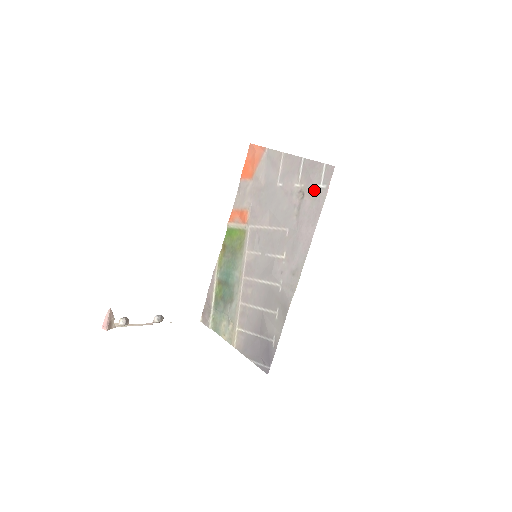
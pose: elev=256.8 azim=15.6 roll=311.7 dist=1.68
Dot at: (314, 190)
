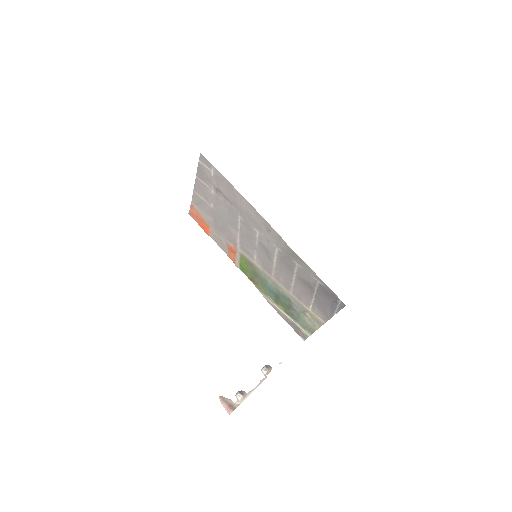
Dot at: (215, 179)
